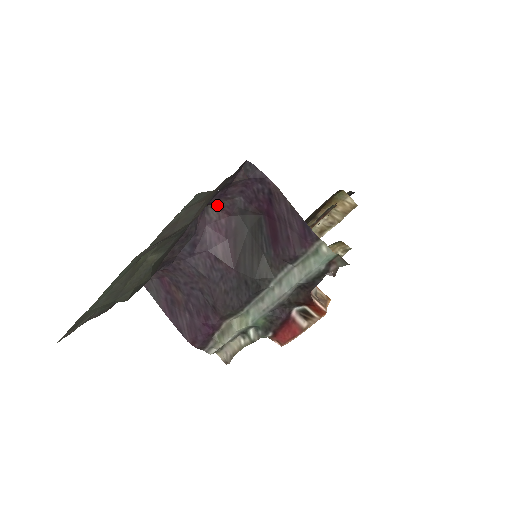
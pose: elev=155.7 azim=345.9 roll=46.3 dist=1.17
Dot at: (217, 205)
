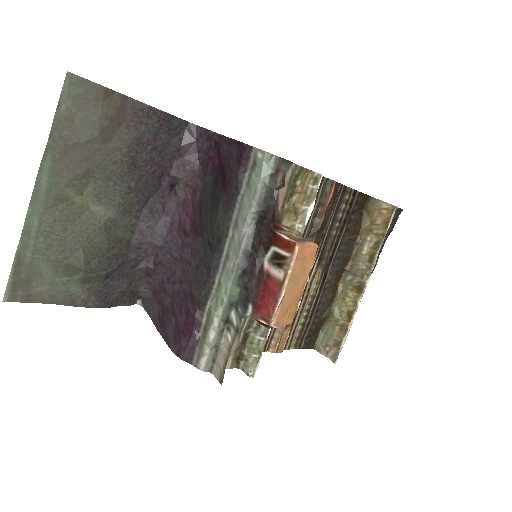
Dot at: (181, 182)
